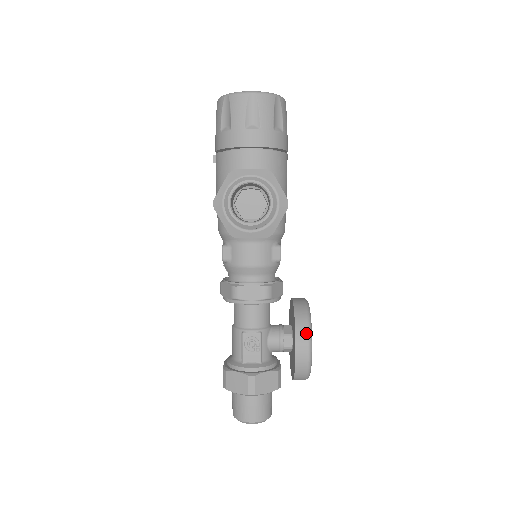
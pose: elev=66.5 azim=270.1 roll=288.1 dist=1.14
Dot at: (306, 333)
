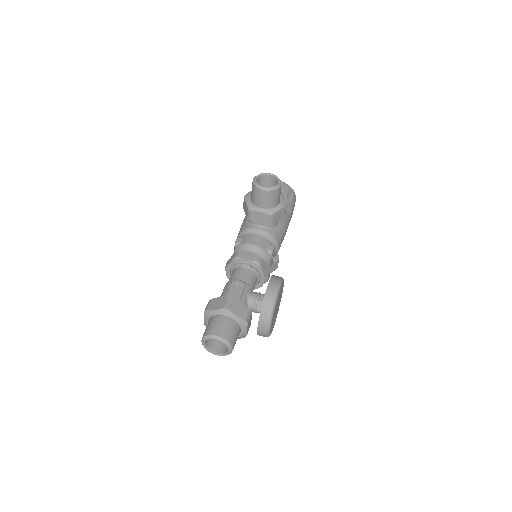
Dot at: (278, 279)
